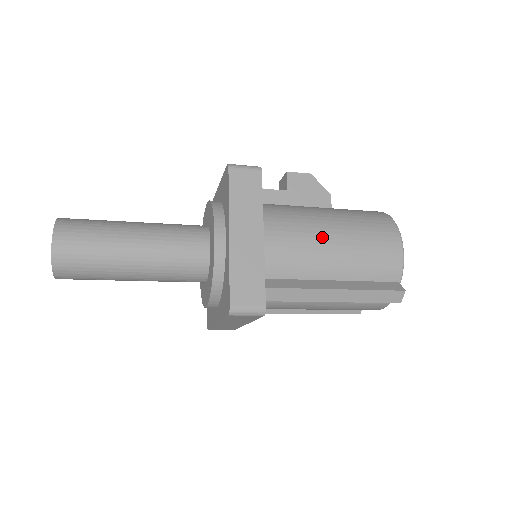
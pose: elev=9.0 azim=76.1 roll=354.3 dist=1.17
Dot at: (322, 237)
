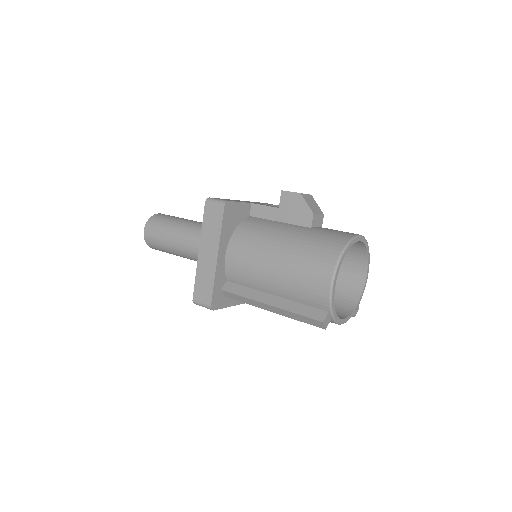
Dot at: (267, 261)
